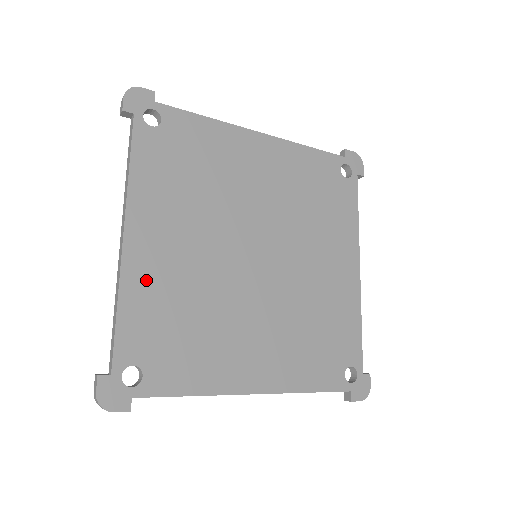
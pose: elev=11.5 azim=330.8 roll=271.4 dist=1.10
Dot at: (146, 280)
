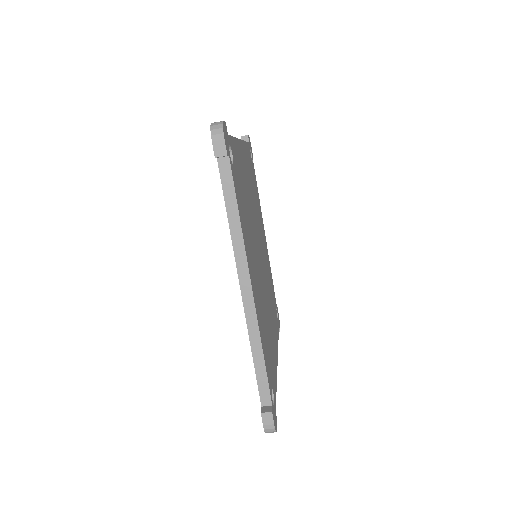
Dot at: (241, 160)
